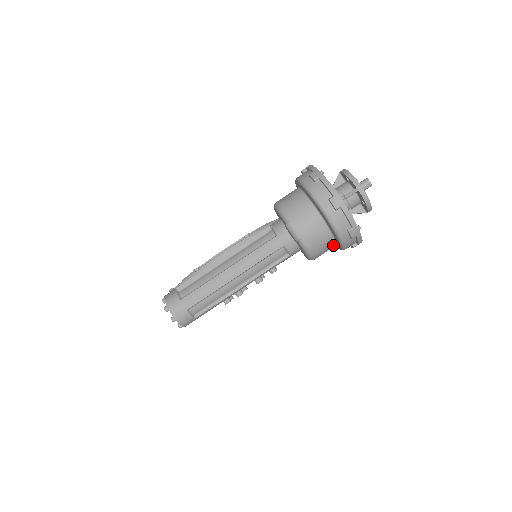
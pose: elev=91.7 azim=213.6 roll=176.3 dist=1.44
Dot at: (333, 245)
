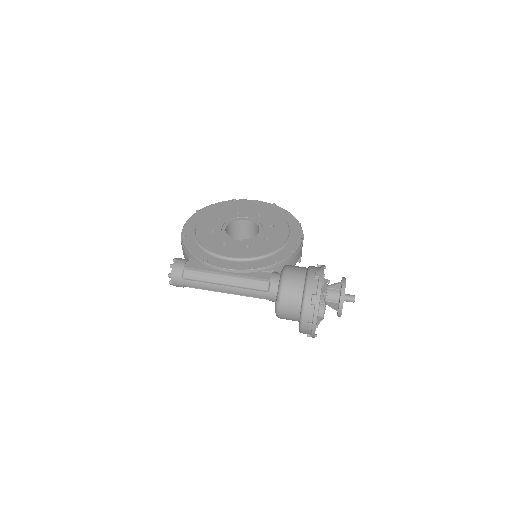
Dot at: occluded
